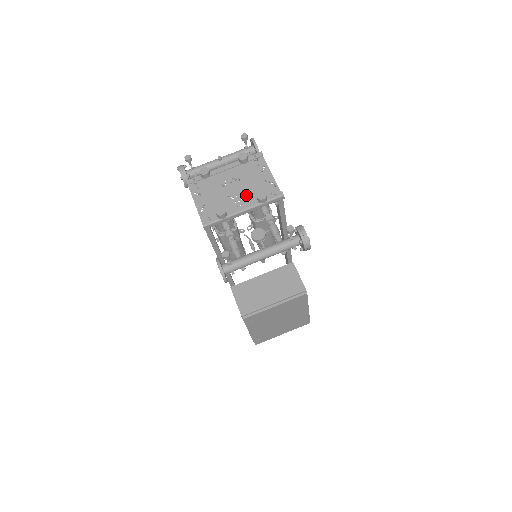
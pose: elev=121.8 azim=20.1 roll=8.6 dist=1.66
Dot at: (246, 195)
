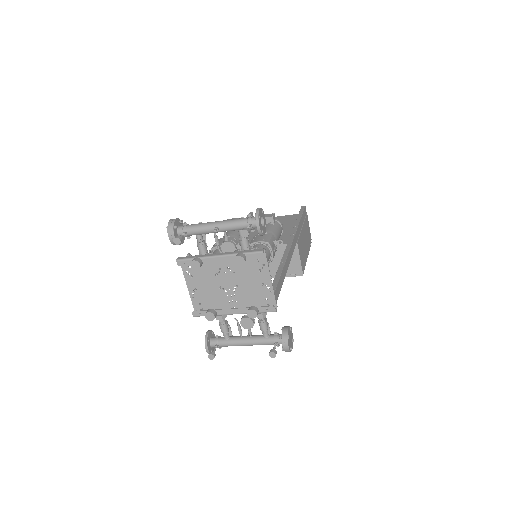
Dot at: (239, 292)
